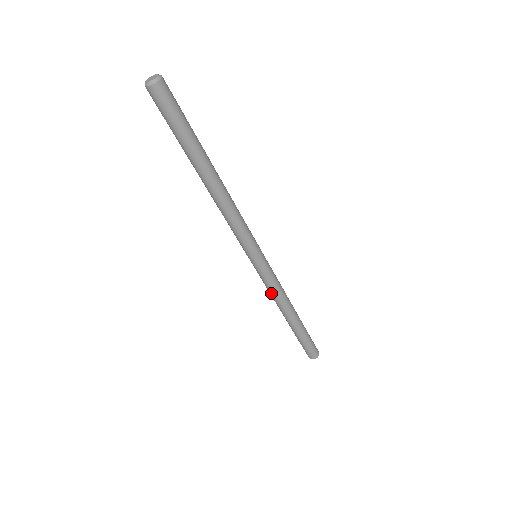
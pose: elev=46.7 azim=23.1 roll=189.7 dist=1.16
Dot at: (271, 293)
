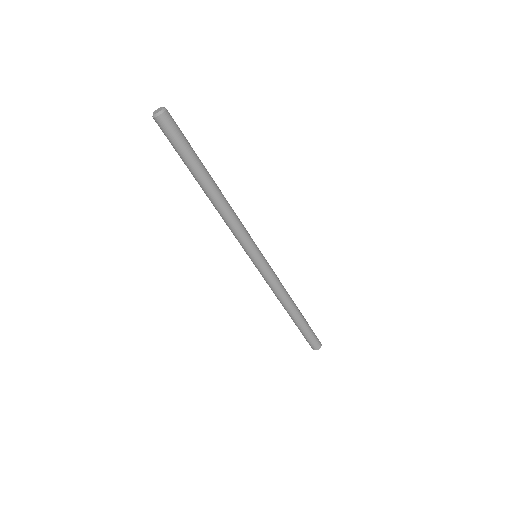
Dot at: (275, 289)
